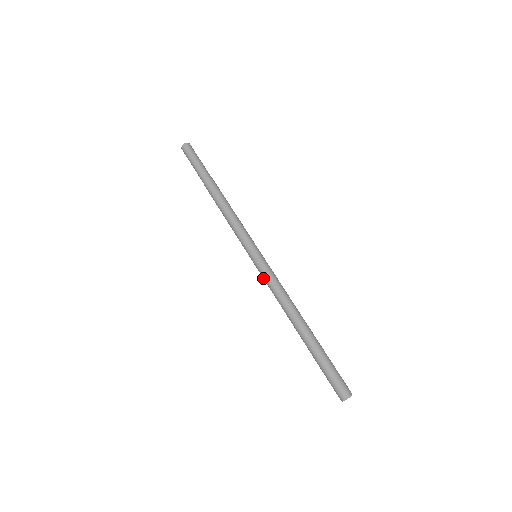
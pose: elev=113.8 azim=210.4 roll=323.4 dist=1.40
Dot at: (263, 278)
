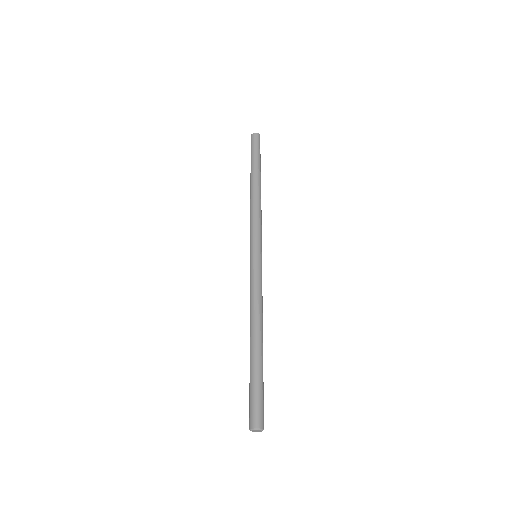
Dot at: (250, 279)
